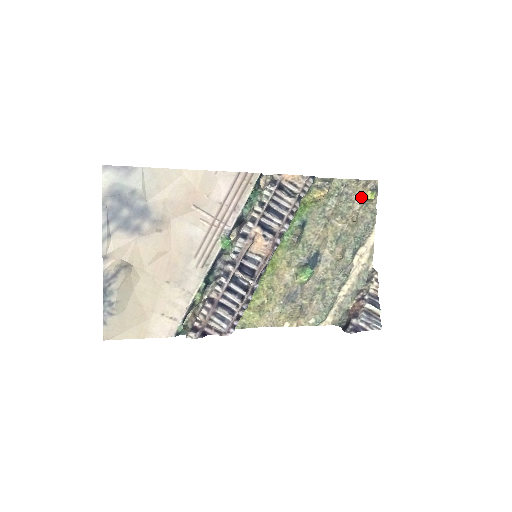
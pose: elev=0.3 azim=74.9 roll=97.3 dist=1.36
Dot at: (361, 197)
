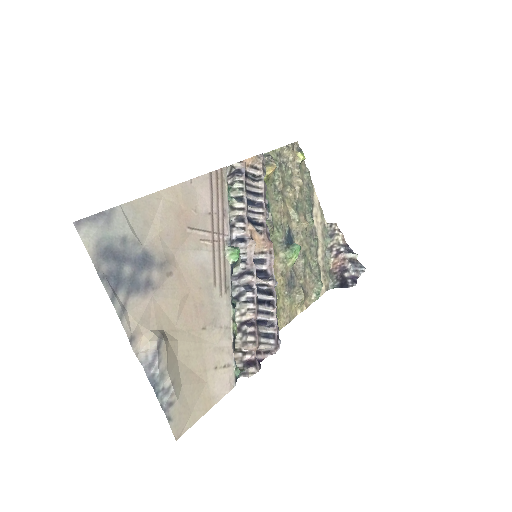
Dot at: (294, 161)
